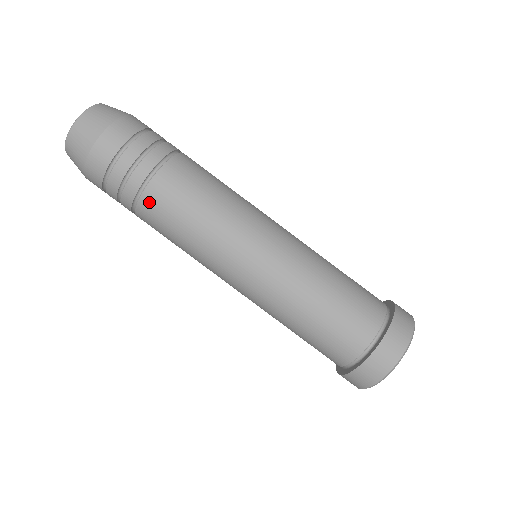
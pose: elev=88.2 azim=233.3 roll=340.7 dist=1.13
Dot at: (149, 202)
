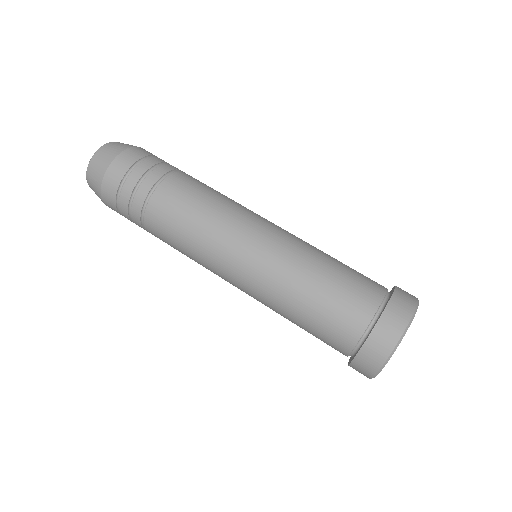
Dot at: (157, 204)
